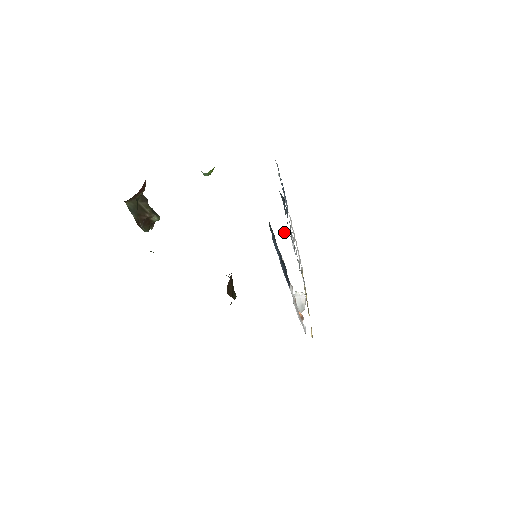
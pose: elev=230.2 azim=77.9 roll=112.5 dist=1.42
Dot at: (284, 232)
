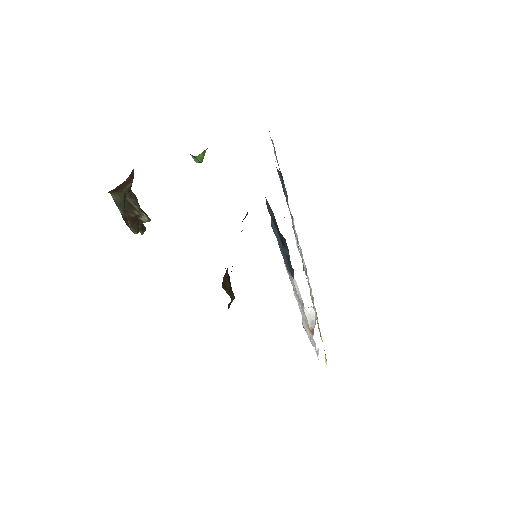
Dot at: occluded
